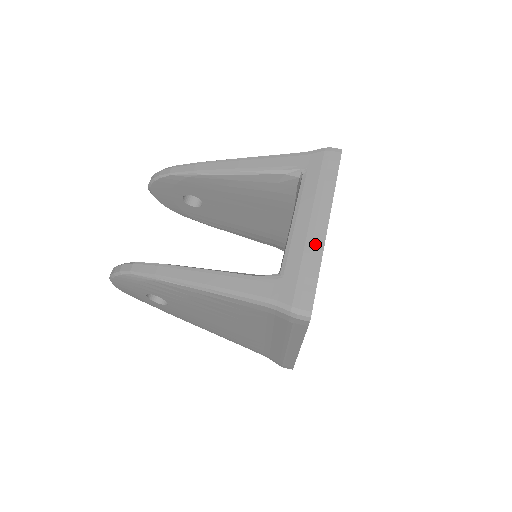
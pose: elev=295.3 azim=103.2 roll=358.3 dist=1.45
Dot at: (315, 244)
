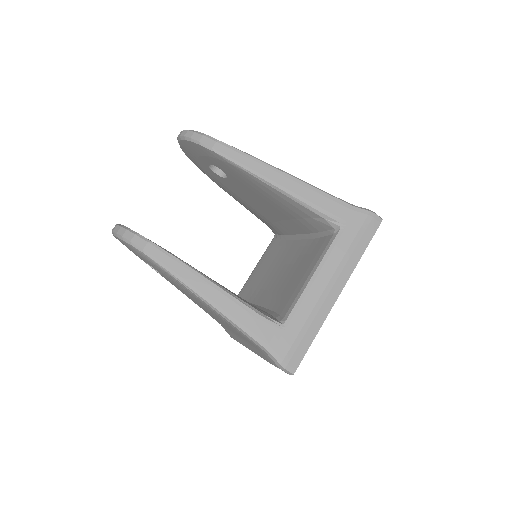
Dot at: (323, 309)
